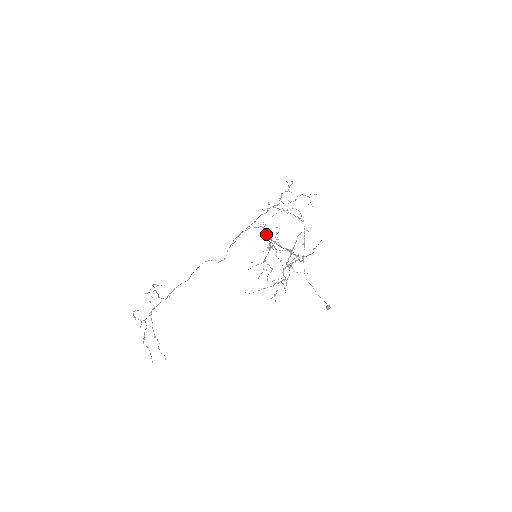
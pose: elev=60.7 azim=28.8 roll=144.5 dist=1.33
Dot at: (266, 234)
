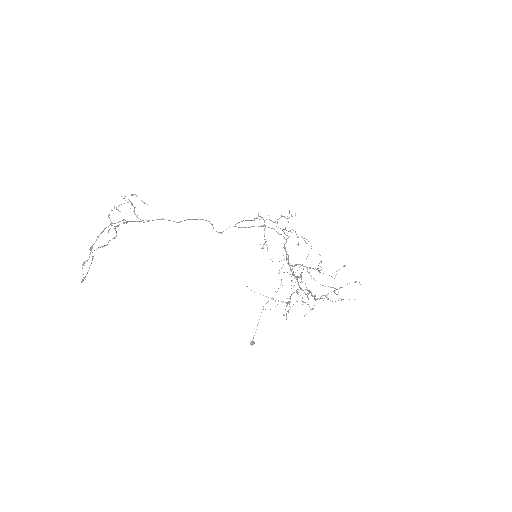
Dot at: (284, 246)
